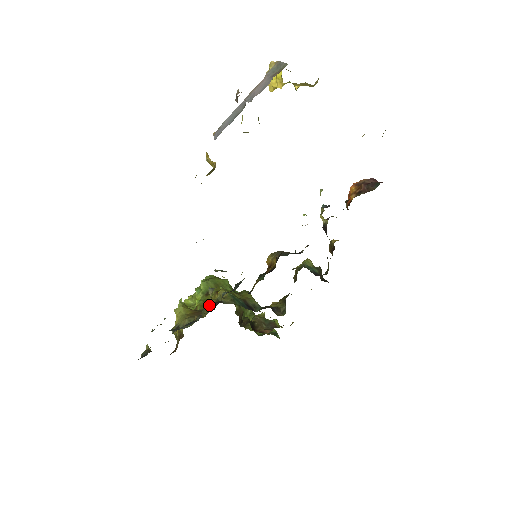
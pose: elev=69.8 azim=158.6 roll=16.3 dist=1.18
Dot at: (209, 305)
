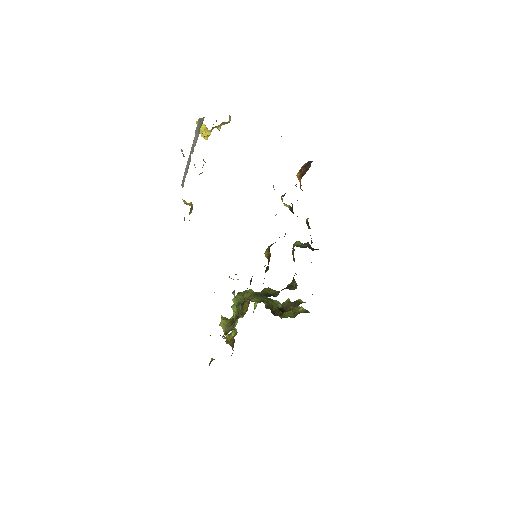
Dot at: (237, 304)
